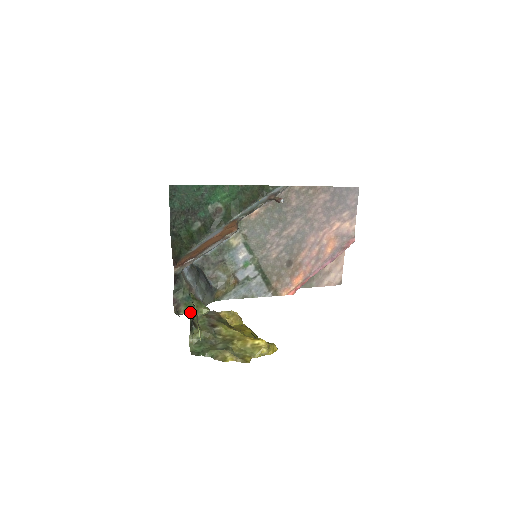
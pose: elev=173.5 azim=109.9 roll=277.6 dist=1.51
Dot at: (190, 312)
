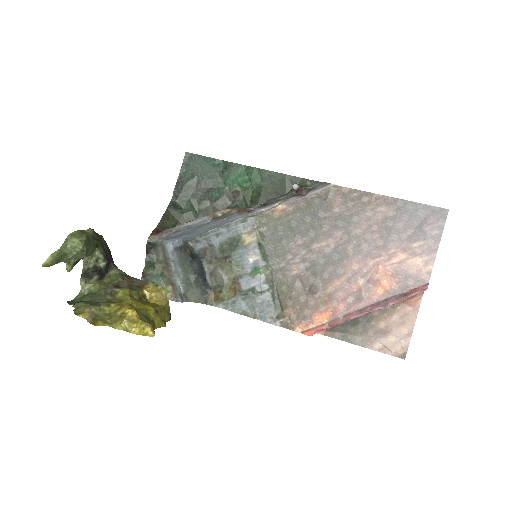
Dot at: occluded
